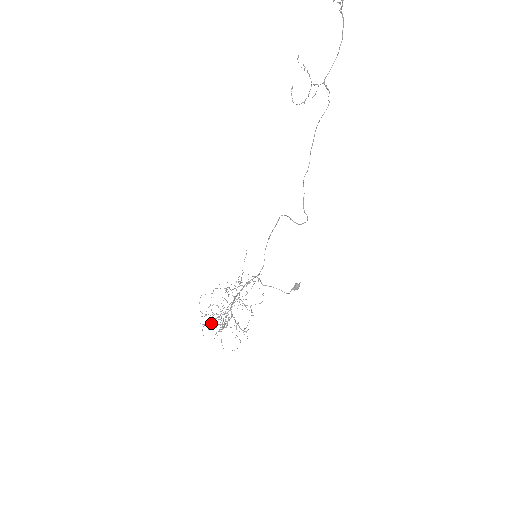
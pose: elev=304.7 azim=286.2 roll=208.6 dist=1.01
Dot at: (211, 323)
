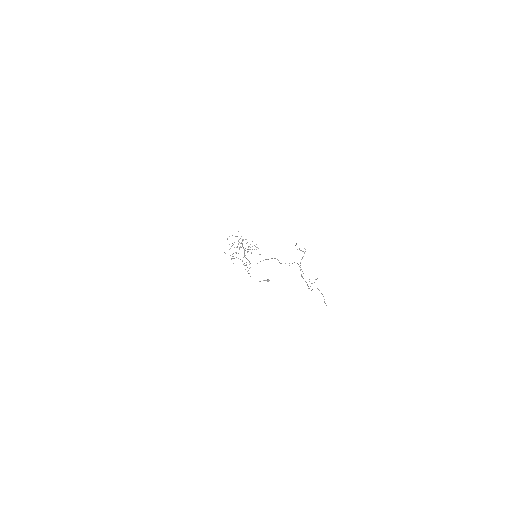
Dot at: occluded
